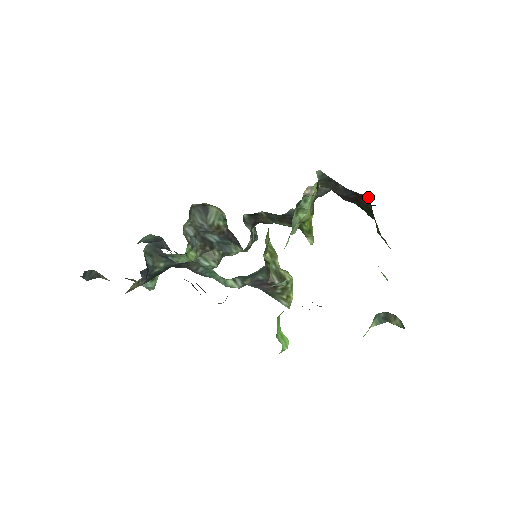
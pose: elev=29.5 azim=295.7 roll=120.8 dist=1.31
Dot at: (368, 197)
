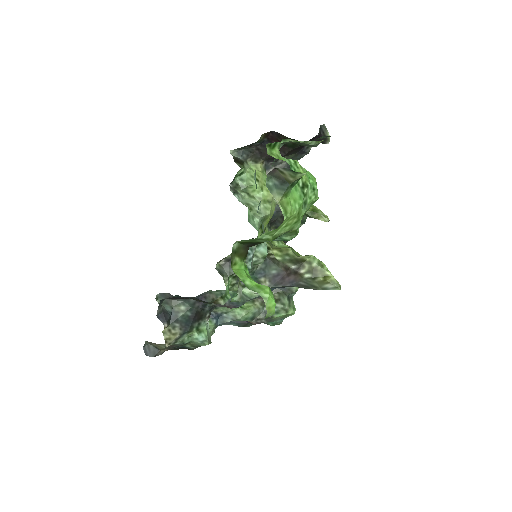
Dot at: (273, 131)
